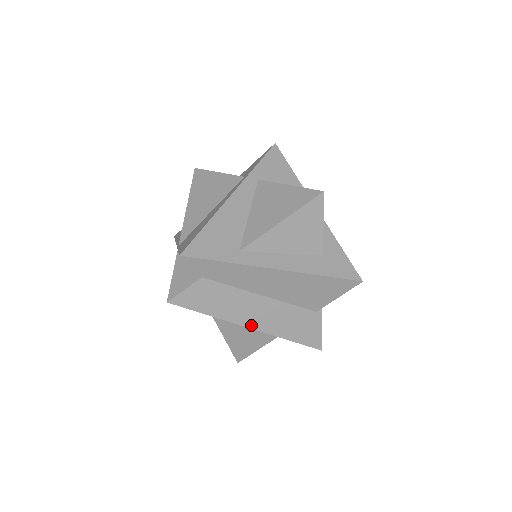
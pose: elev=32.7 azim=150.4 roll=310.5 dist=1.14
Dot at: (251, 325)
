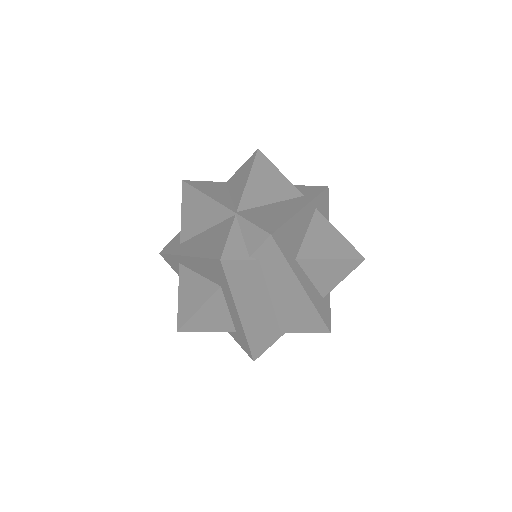
Dot at: (242, 316)
